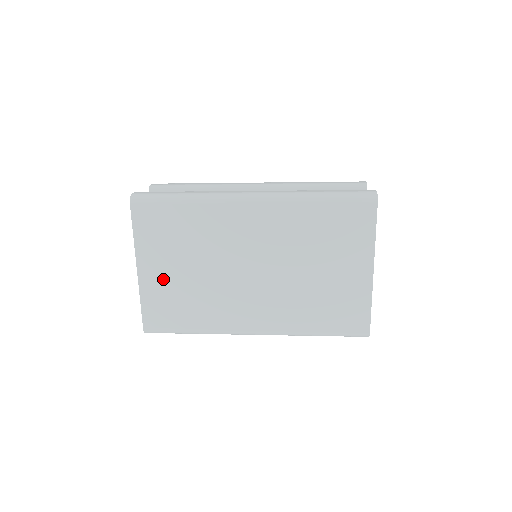
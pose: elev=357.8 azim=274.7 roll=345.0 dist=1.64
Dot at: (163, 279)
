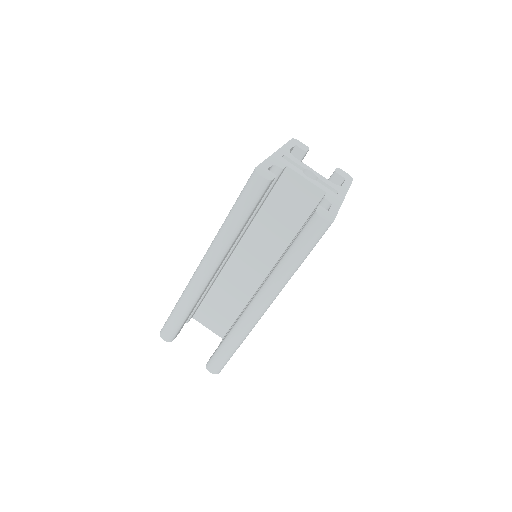
Dot at: occluded
